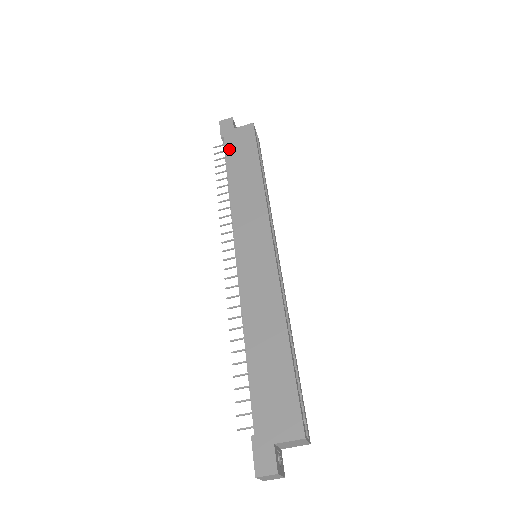
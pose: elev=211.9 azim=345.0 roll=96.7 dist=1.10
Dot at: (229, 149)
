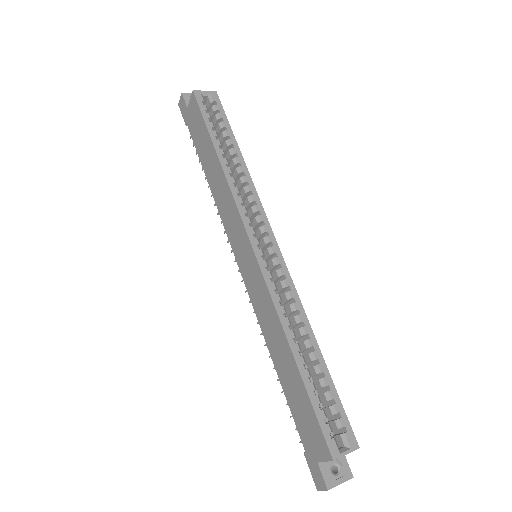
Dot at: (194, 138)
